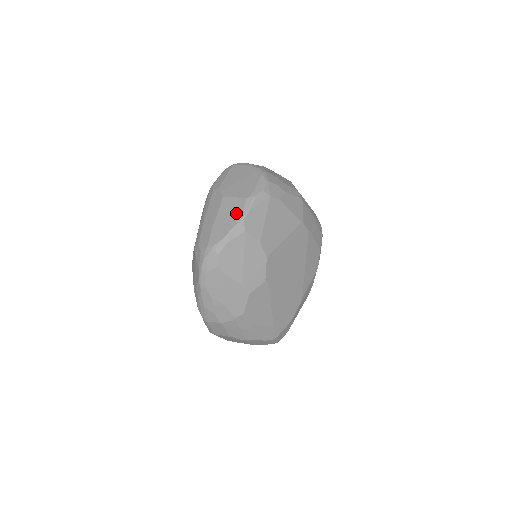
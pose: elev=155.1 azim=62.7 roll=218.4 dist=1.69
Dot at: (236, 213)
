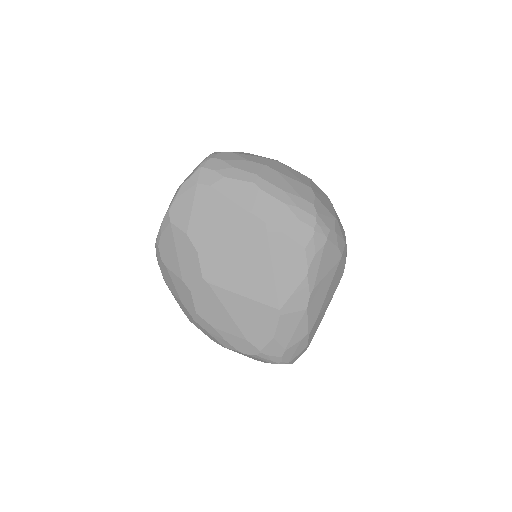
Dot at: occluded
